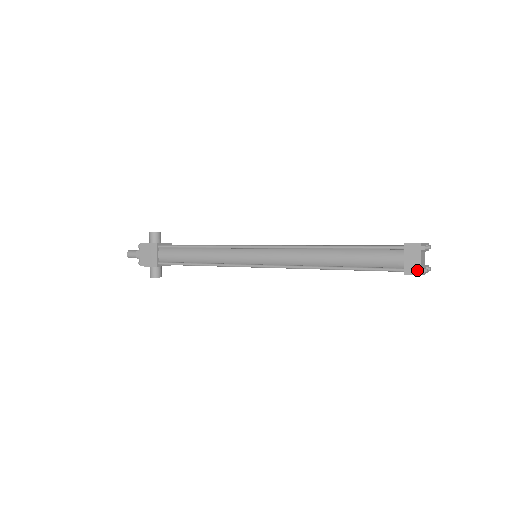
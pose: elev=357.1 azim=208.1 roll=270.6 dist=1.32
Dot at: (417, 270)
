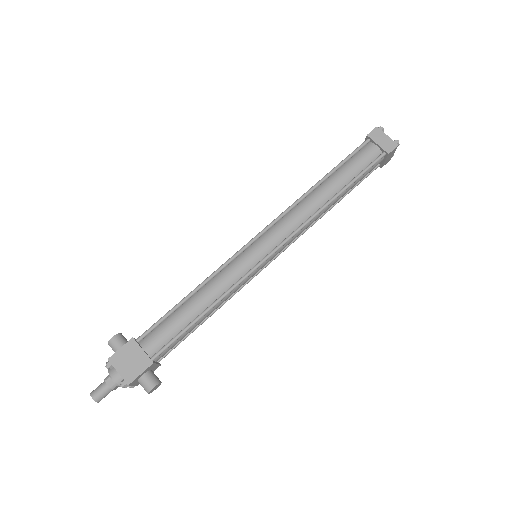
Dot at: (393, 144)
